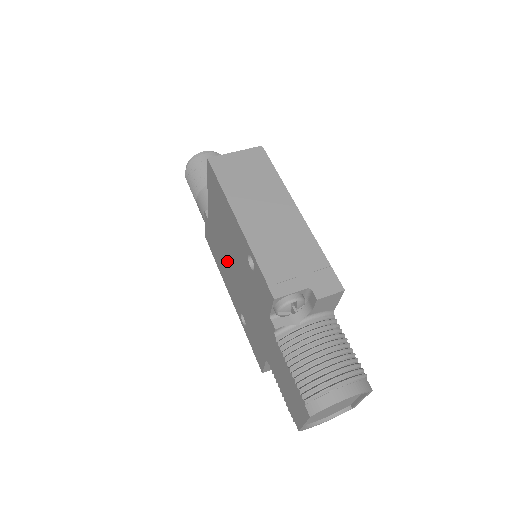
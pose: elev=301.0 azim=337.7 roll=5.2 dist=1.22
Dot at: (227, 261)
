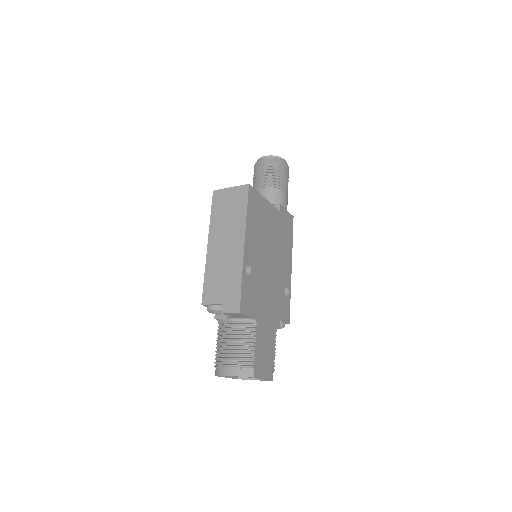
Dot at: occluded
